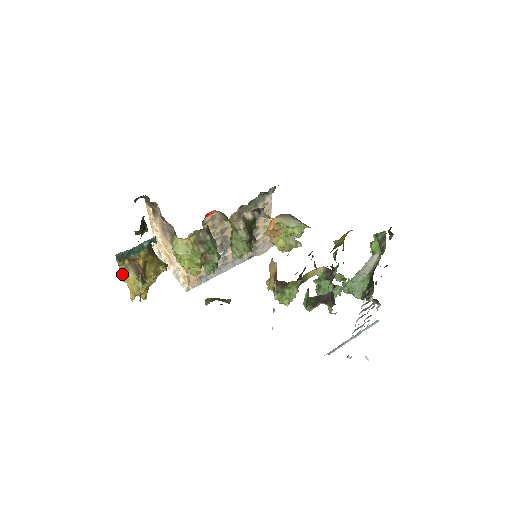
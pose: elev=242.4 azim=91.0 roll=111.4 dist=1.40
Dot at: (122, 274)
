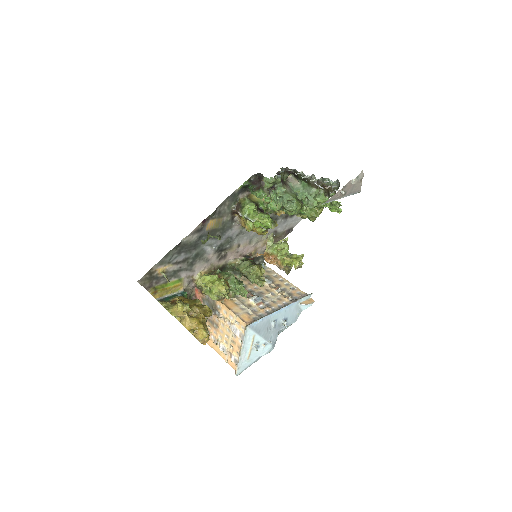
Dot at: (167, 308)
